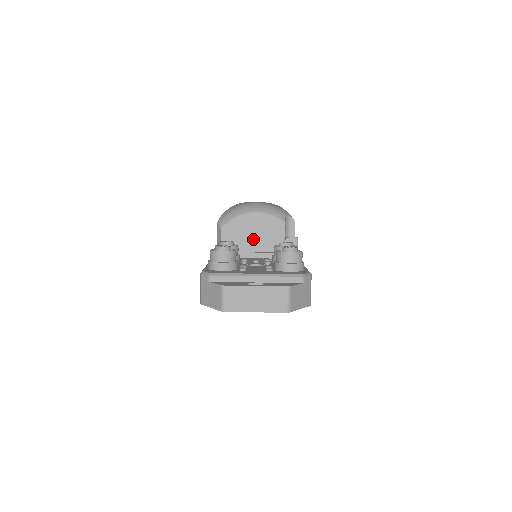
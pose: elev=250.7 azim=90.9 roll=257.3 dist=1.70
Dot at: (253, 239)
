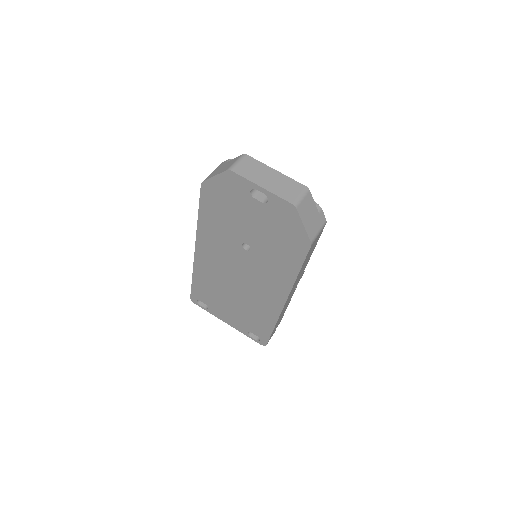
Dot at: occluded
